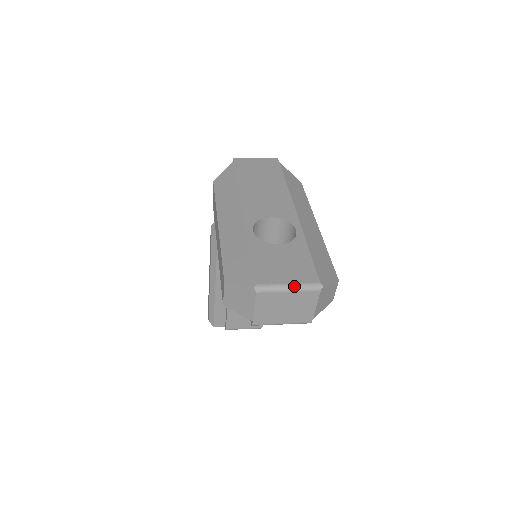
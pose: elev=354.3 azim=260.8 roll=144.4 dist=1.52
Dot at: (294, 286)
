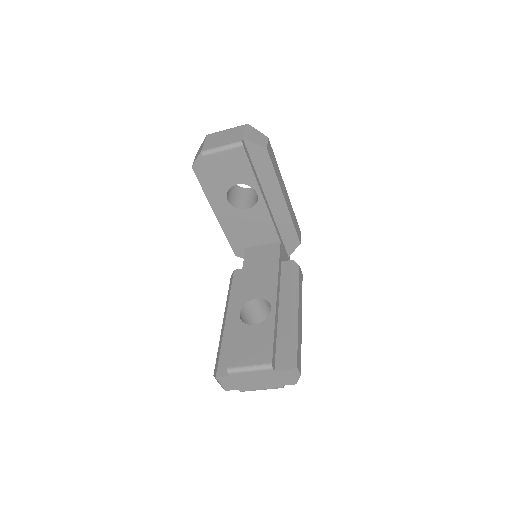
Dot at: occluded
